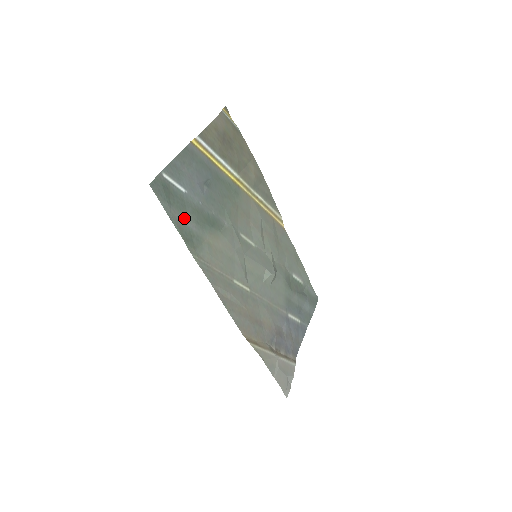
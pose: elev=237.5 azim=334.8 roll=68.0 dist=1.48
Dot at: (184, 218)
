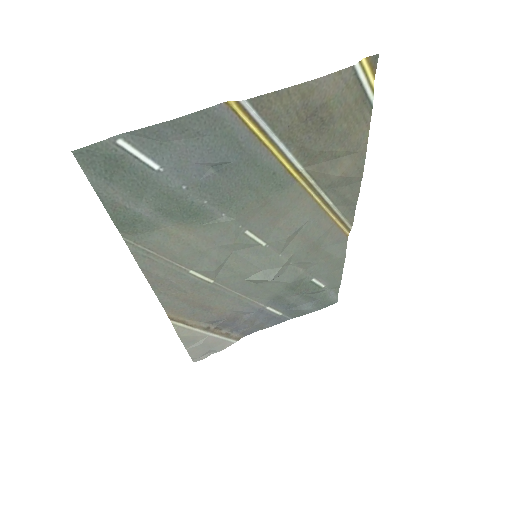
Dot at: (133, 200)
